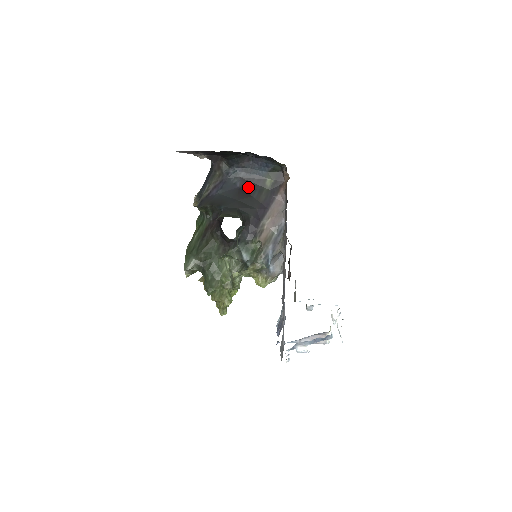
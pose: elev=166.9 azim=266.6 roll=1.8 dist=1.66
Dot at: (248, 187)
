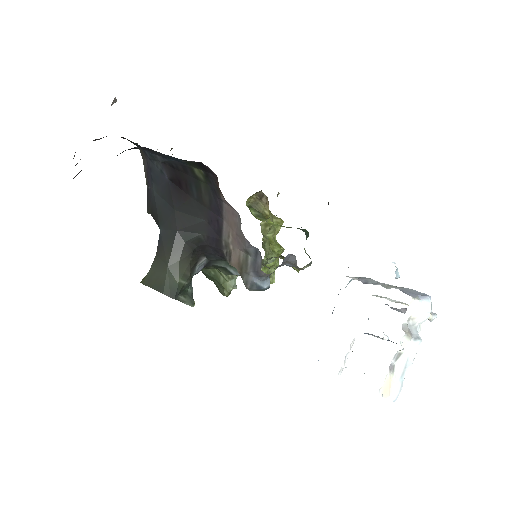
Dot at: (179, 179)
